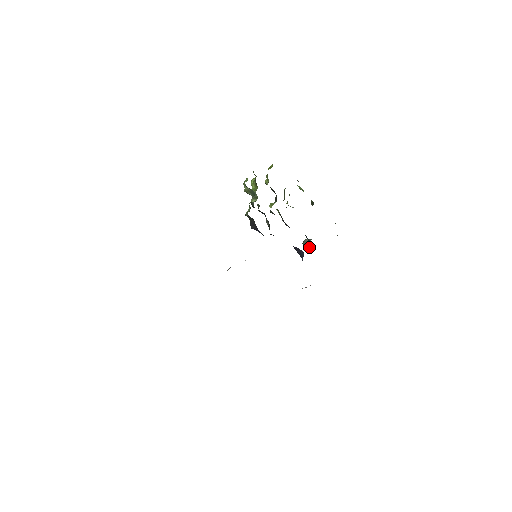
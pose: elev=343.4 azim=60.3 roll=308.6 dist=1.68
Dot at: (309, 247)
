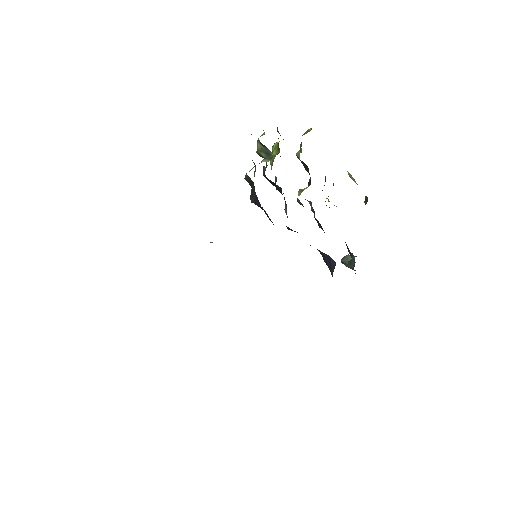
Dot at: (350, 266)
